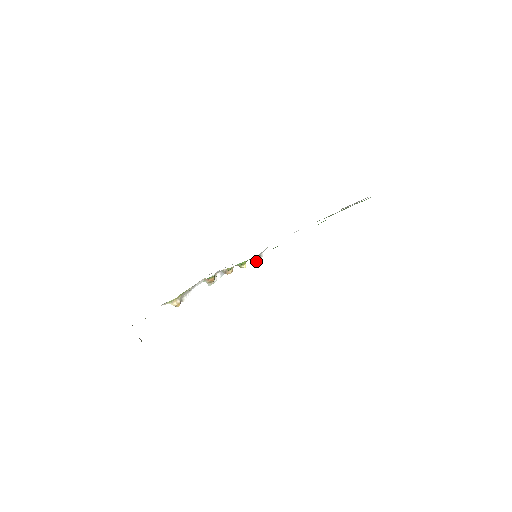
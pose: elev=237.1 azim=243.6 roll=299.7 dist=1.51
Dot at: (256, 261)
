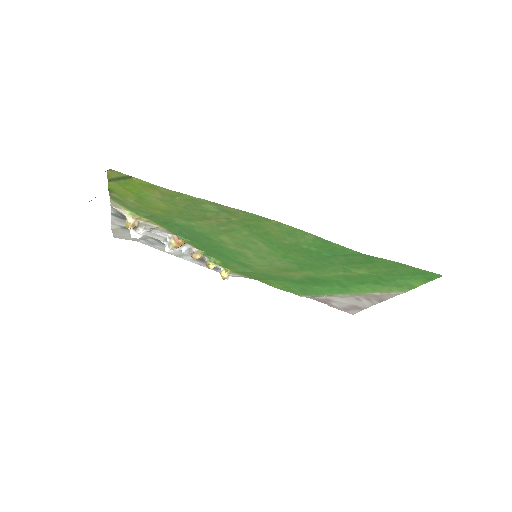
Dot at: (223, 275)
